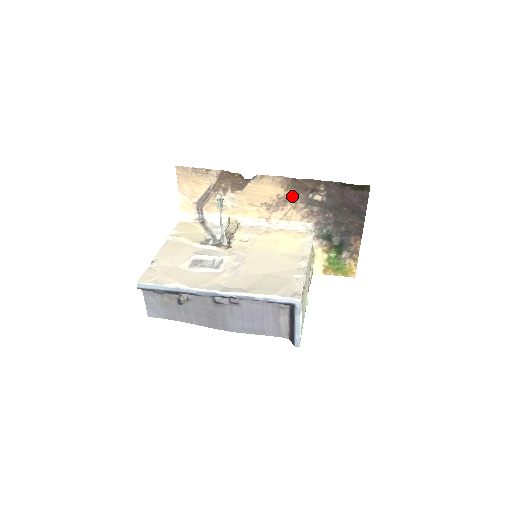
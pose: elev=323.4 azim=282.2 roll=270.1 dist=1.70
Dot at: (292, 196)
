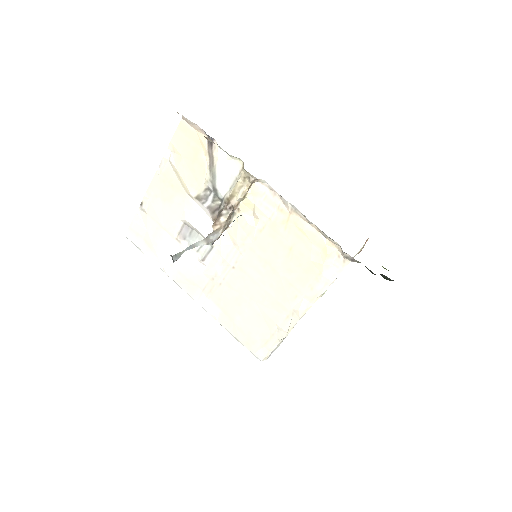
Dot at: occluded
